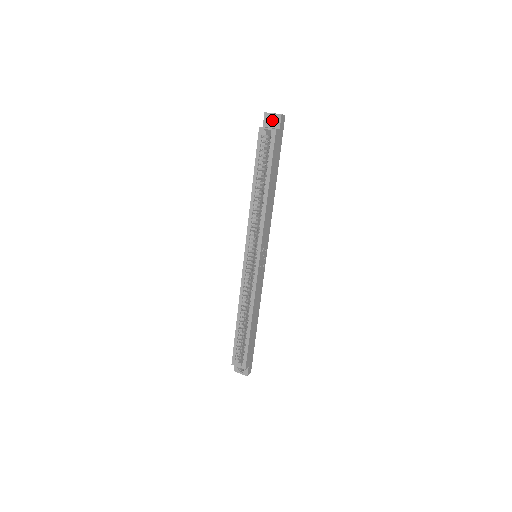
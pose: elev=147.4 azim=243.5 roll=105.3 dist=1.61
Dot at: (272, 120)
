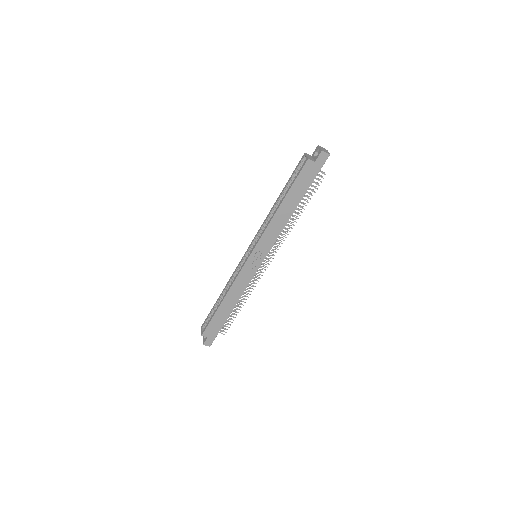
Dot at: occluded
